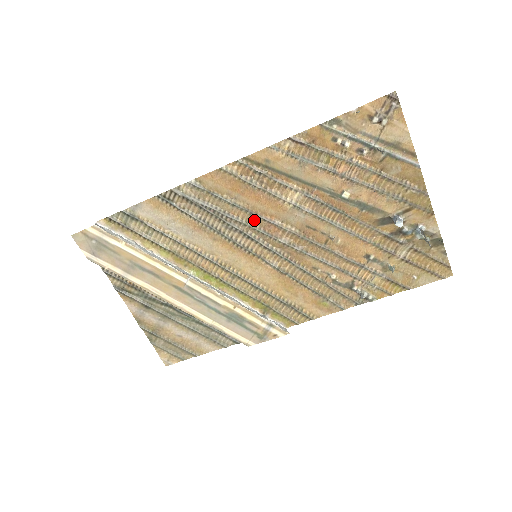
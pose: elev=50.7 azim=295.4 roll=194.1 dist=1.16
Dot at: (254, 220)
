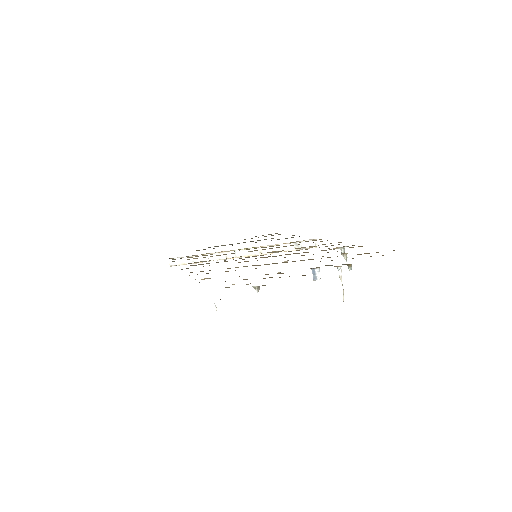
Dot at: occluded
